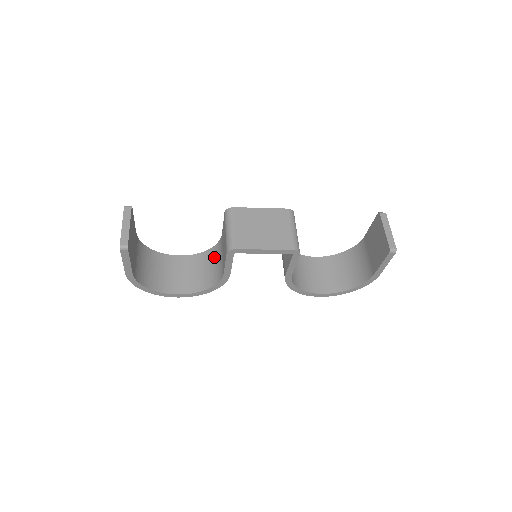
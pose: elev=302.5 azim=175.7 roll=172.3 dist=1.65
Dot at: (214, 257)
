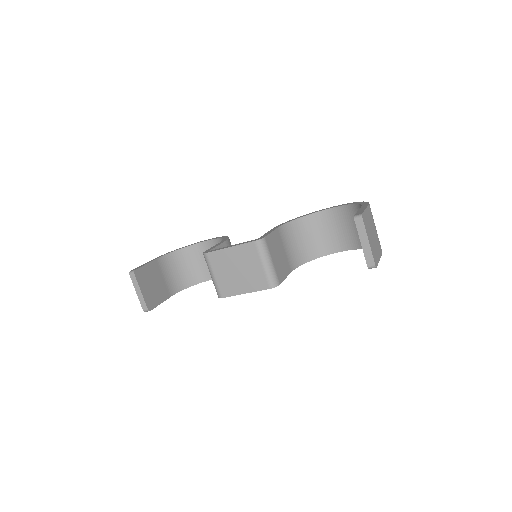
Dot at: occluded
